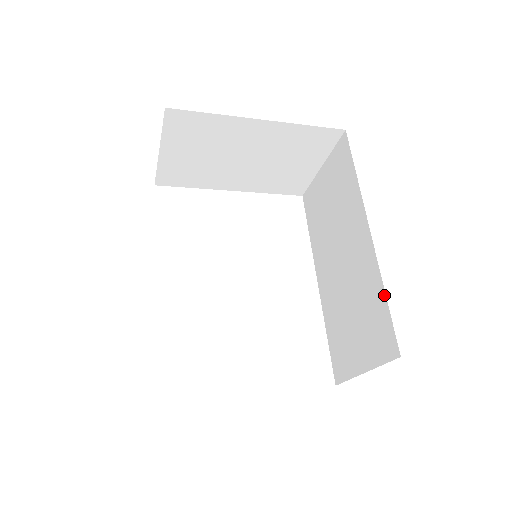
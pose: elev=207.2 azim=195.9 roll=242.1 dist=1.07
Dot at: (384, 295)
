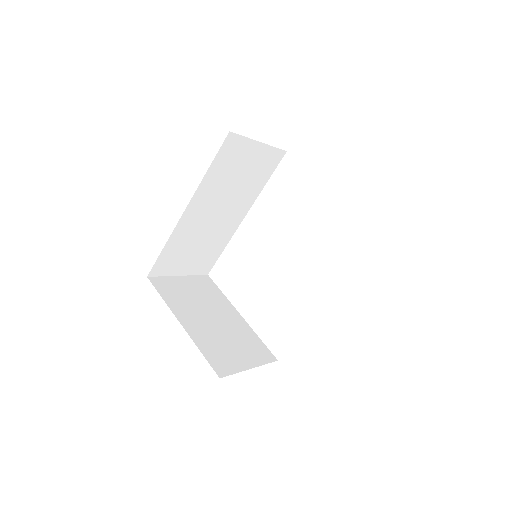
Dot at: occluded
